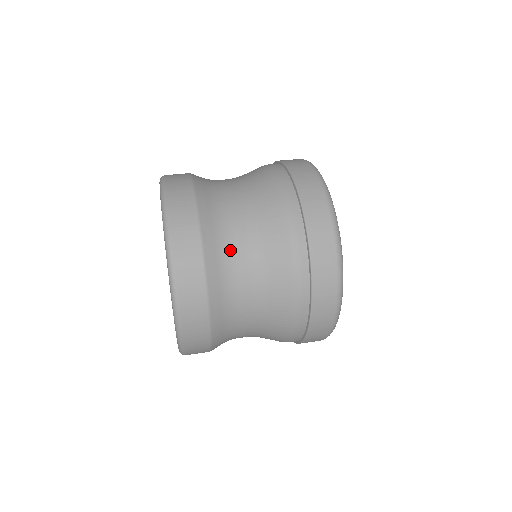
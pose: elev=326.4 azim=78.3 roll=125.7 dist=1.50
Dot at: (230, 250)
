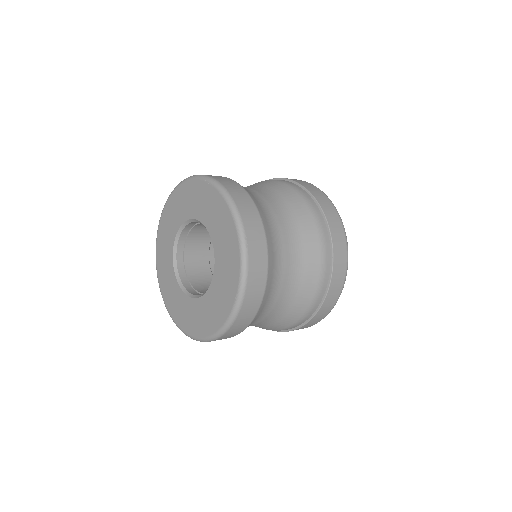
Dot at: (277, 288)
